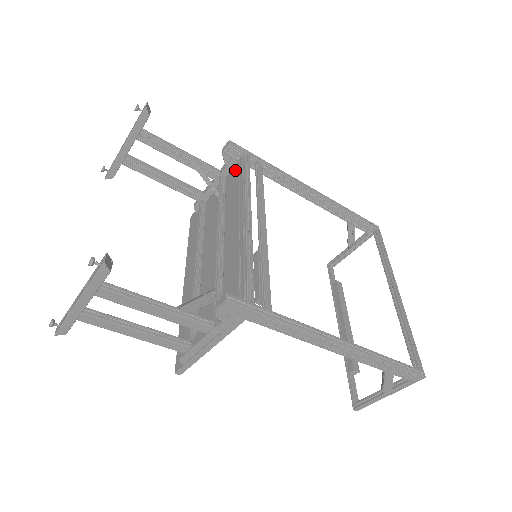
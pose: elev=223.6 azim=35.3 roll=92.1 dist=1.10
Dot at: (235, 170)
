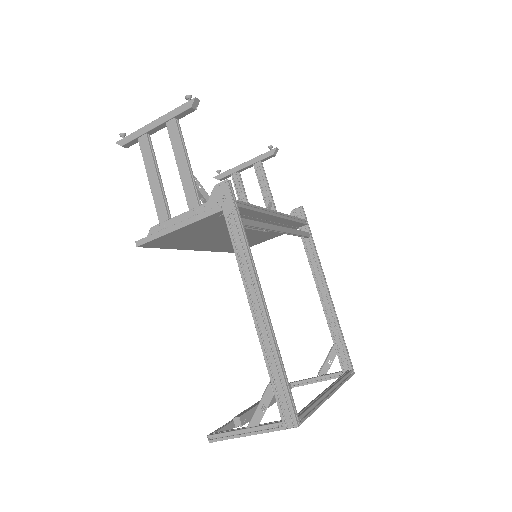
Dot at: occluded
